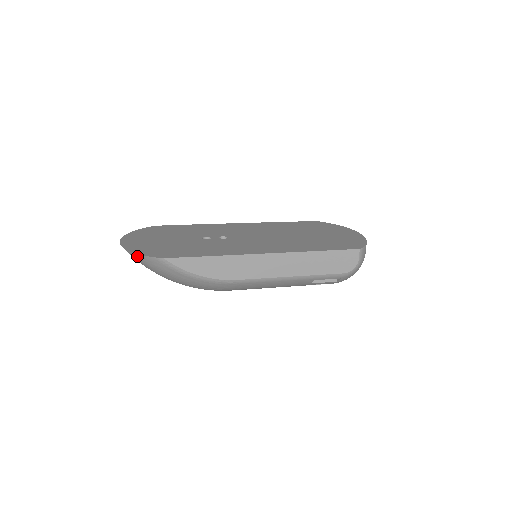
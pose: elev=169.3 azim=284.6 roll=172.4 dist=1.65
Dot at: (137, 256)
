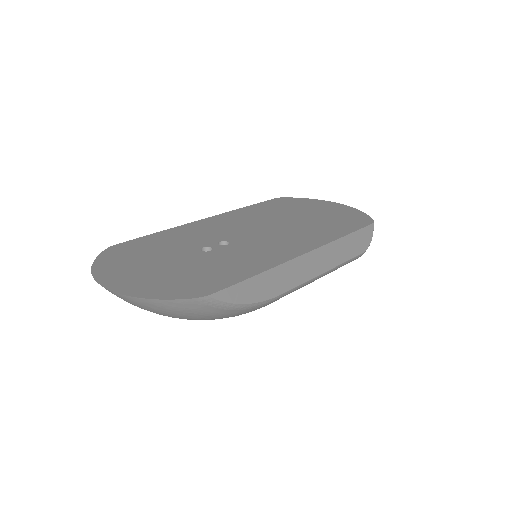
Dot at: (158, 302)
